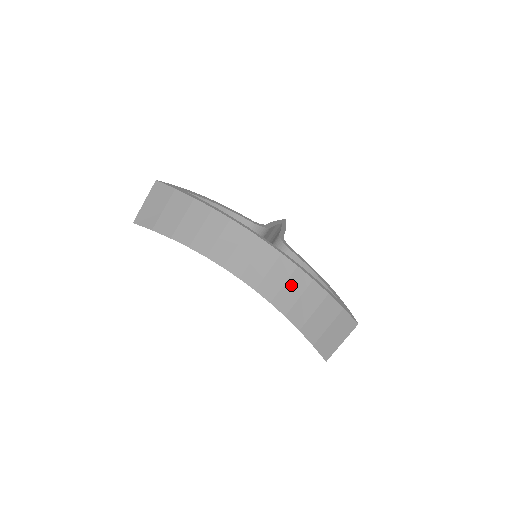
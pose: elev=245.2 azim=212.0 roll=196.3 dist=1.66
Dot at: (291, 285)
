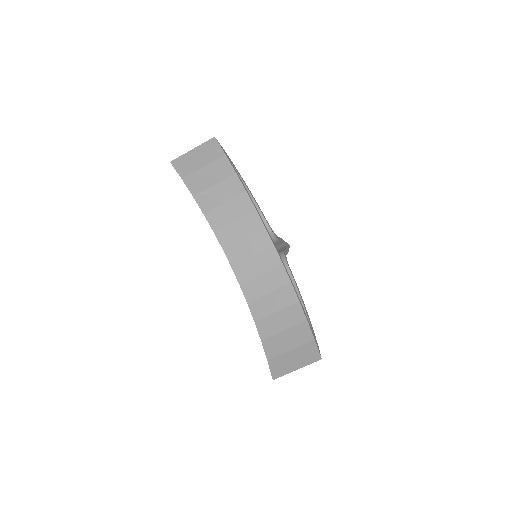
Dot at: (276, 296)
